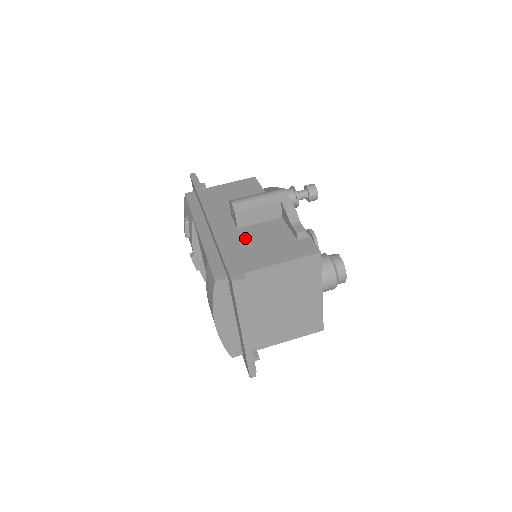
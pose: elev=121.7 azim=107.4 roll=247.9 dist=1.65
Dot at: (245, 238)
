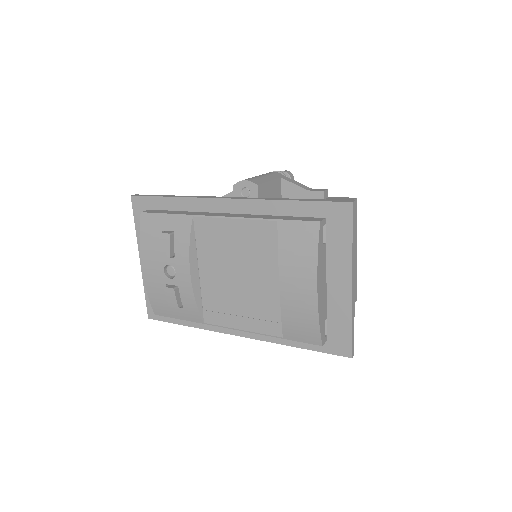
Dot at: occluded
